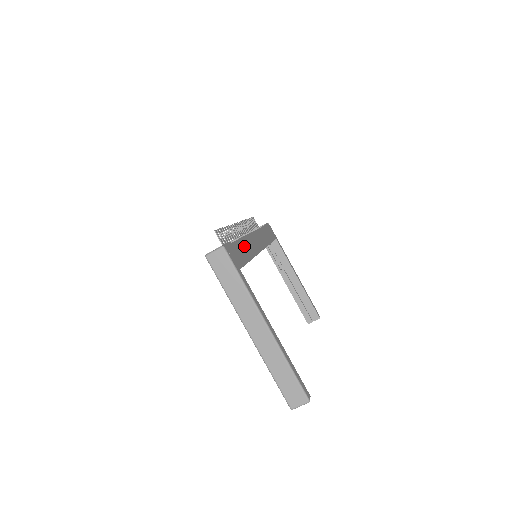
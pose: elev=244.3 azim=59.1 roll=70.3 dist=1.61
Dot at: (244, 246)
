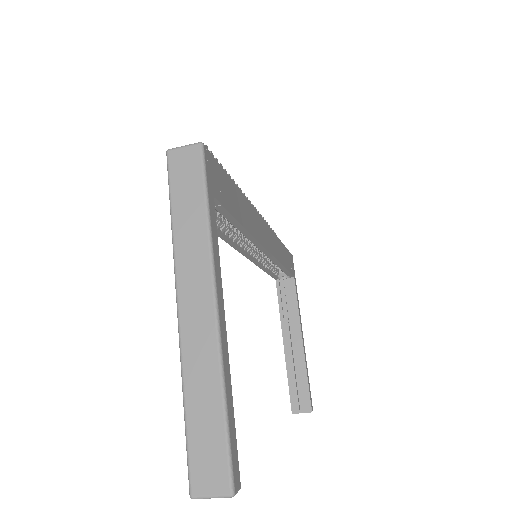
Dot at: (242, 203)
